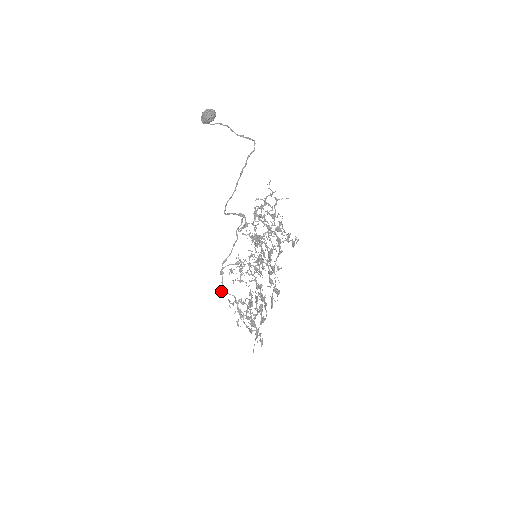
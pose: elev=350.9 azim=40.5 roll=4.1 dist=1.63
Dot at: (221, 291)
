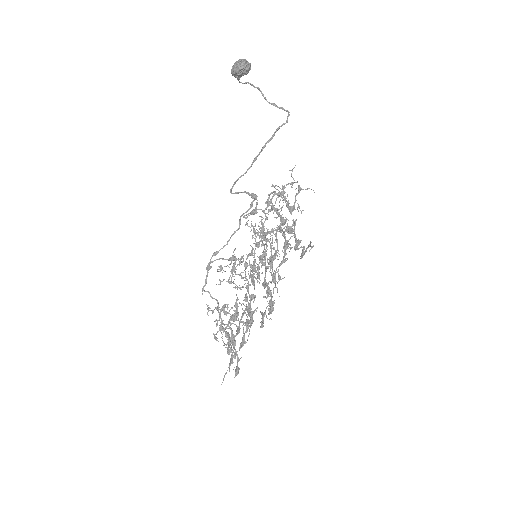
Dot at: (202, 291)
